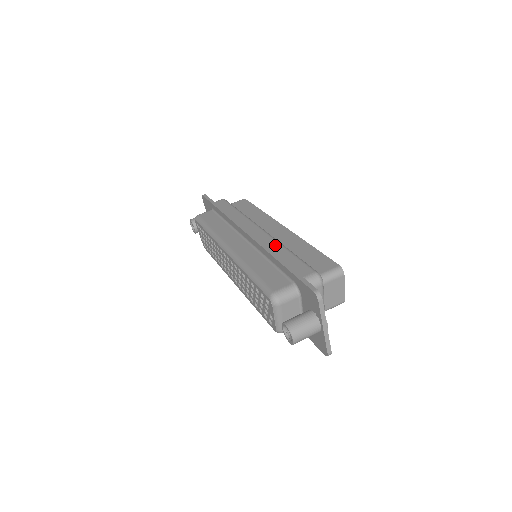
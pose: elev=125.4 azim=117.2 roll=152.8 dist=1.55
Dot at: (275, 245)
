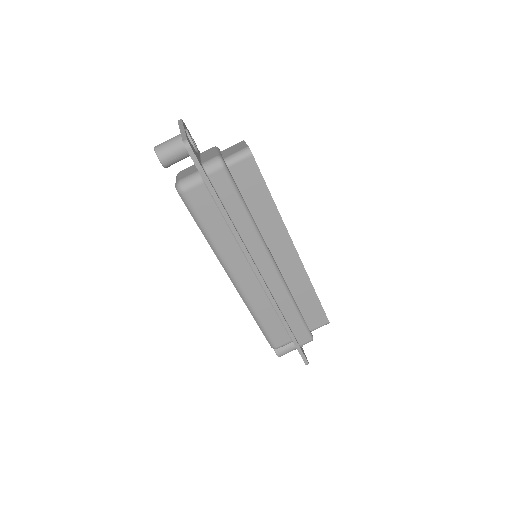
Dot at: (286, 301)
